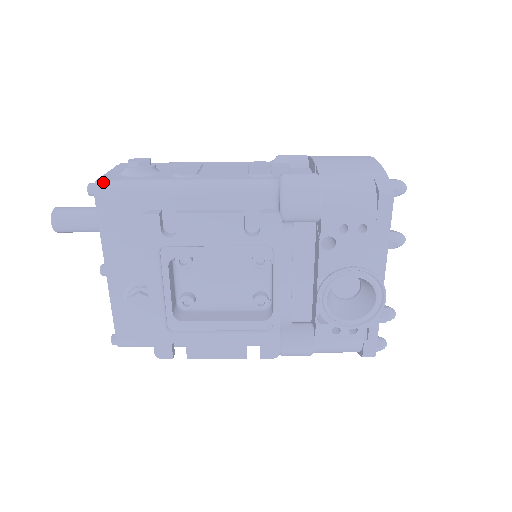
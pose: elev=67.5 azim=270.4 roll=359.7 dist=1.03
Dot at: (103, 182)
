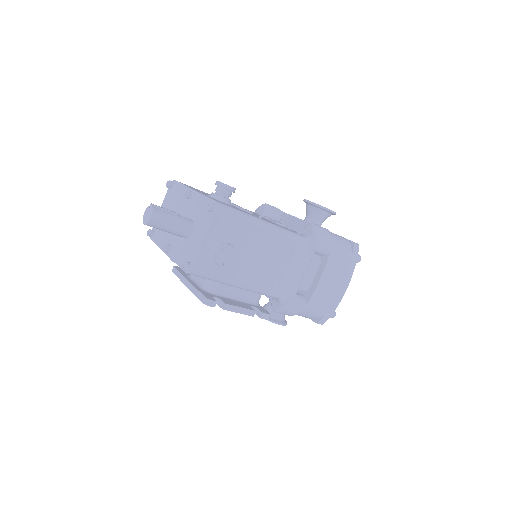
Dot at: (195, 273)
